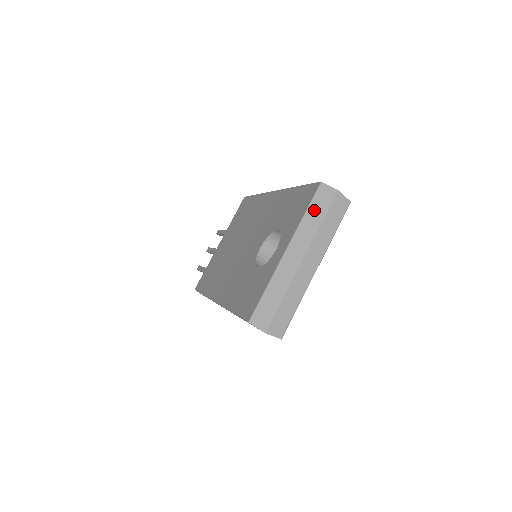
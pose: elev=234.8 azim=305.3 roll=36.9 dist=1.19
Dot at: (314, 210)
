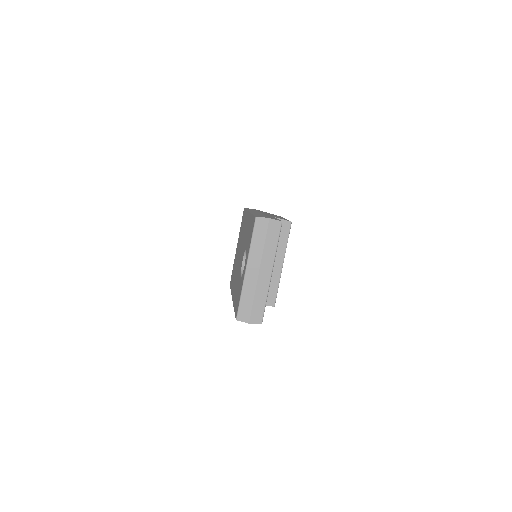
Dot at: (256, 237)
